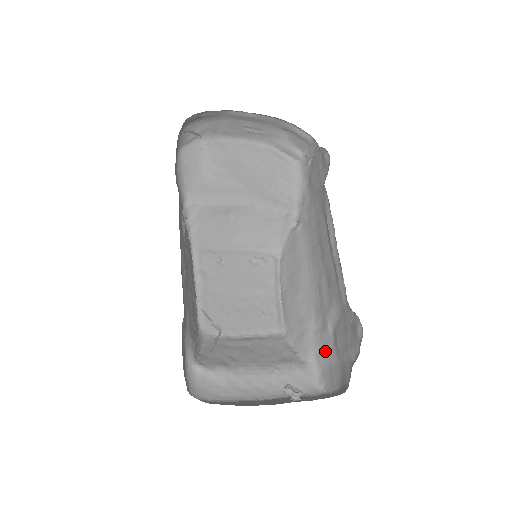
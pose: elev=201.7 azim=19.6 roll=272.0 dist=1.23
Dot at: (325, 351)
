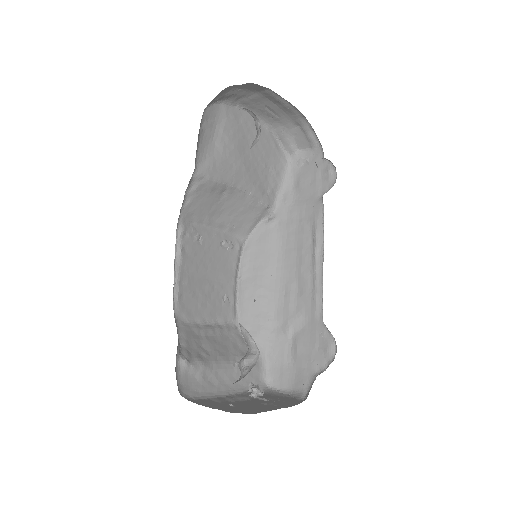
Dot at: (279, 351)
